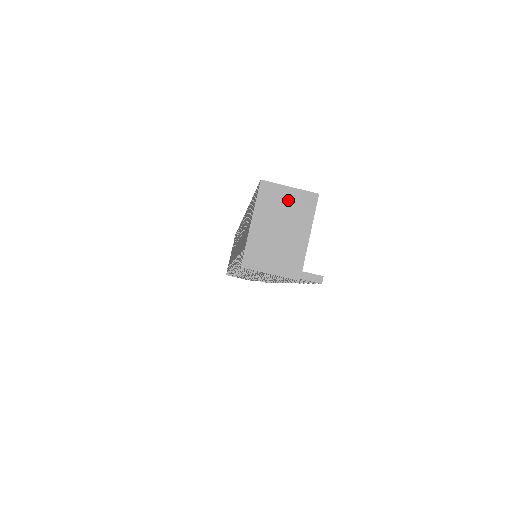
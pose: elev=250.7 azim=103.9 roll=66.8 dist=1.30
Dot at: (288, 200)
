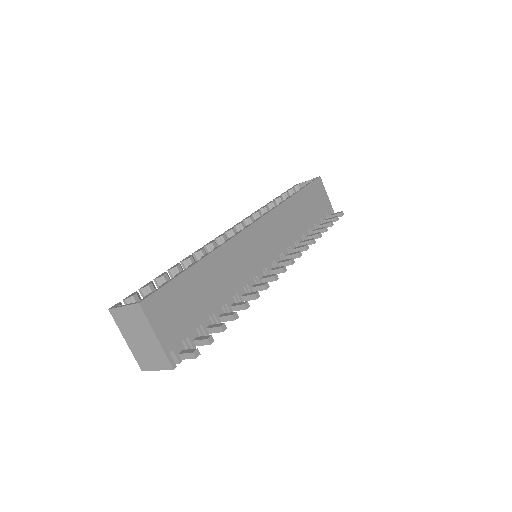
Dot at: (129, 316)
